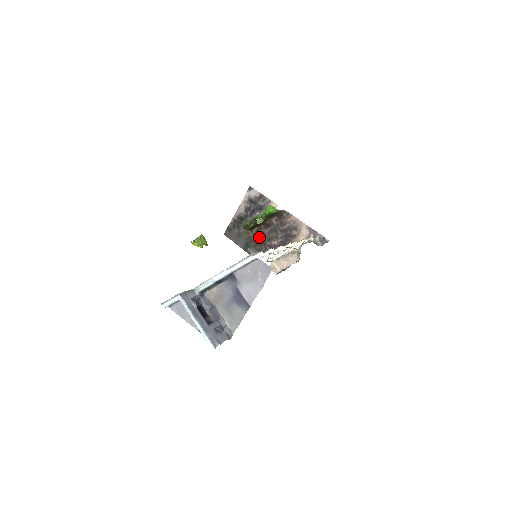
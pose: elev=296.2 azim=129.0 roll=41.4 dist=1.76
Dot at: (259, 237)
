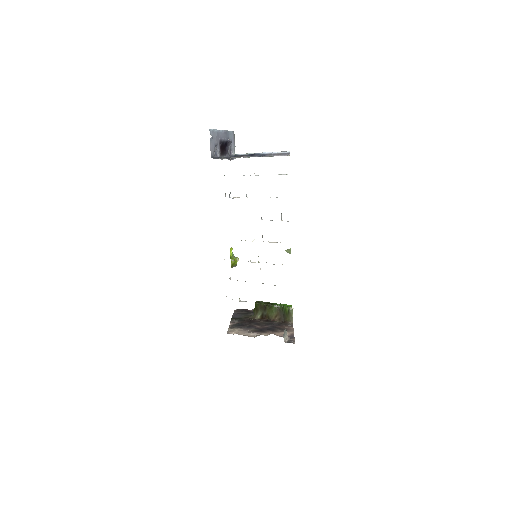
Dot at: (253, 320)
